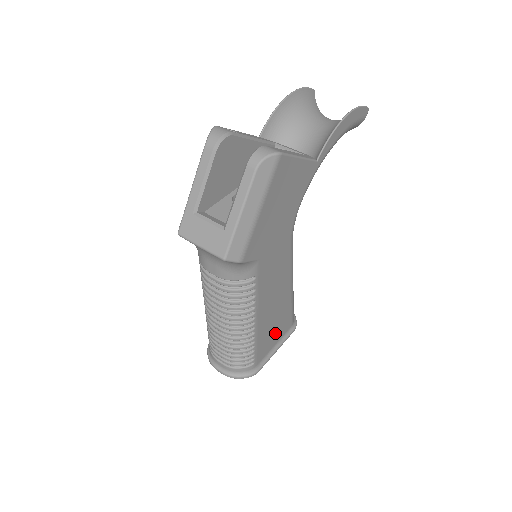
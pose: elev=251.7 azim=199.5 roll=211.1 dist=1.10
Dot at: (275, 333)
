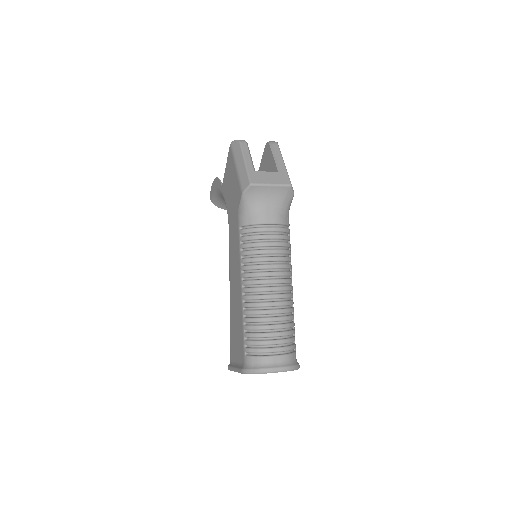
Dot at: occluded
